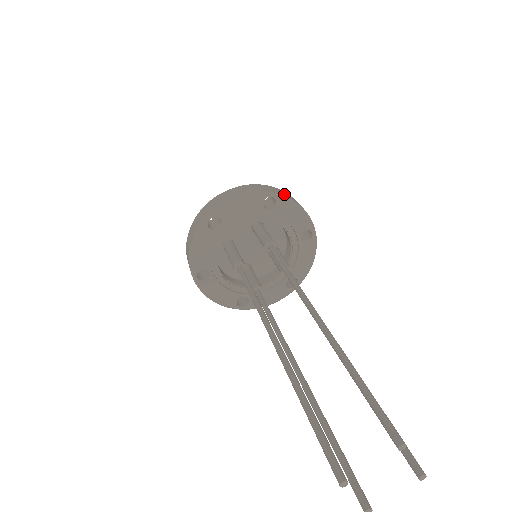
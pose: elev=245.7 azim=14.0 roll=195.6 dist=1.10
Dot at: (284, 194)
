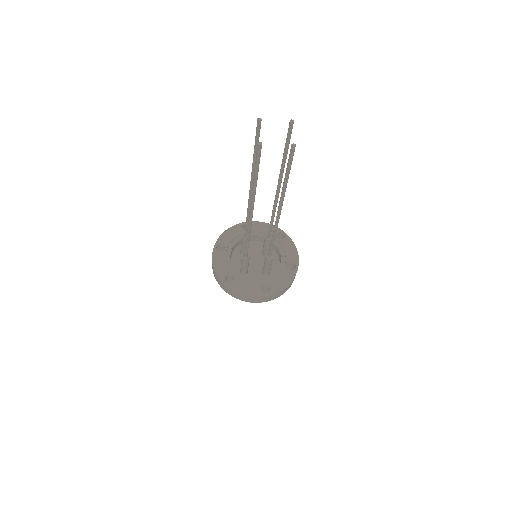
Dot at: occluded
